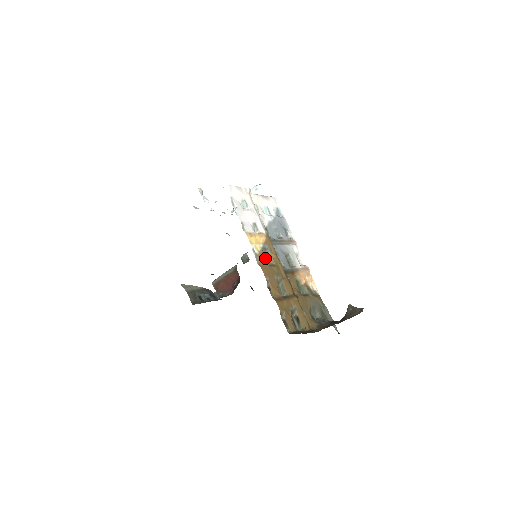
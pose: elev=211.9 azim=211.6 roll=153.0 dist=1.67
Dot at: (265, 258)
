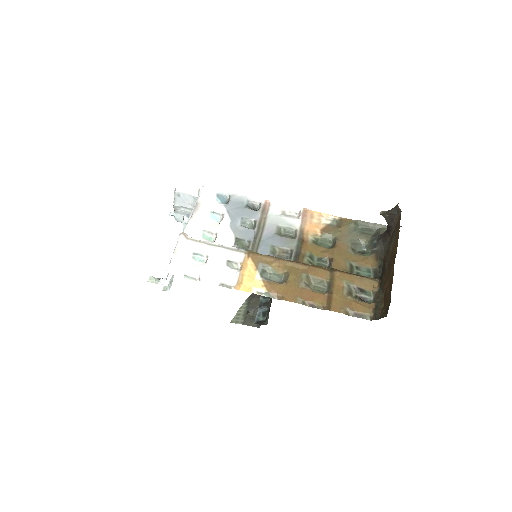
Dot at: (273, 279)
